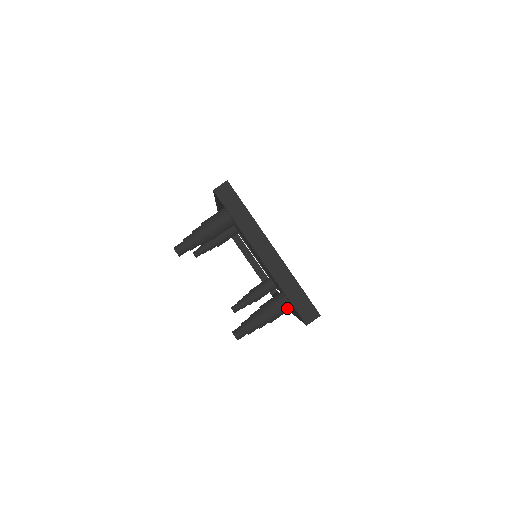
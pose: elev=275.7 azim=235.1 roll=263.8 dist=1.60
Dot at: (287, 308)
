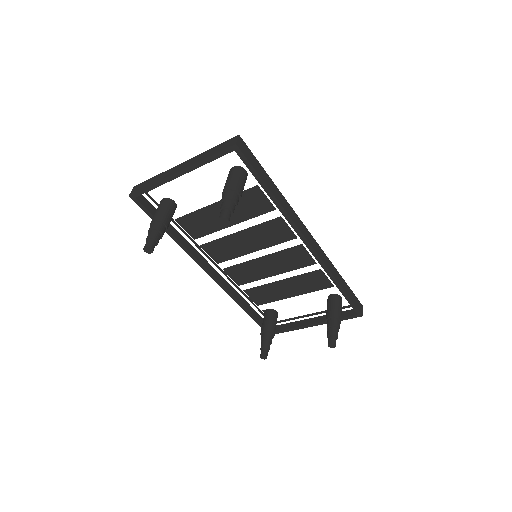
Dot at: (236, 176)
